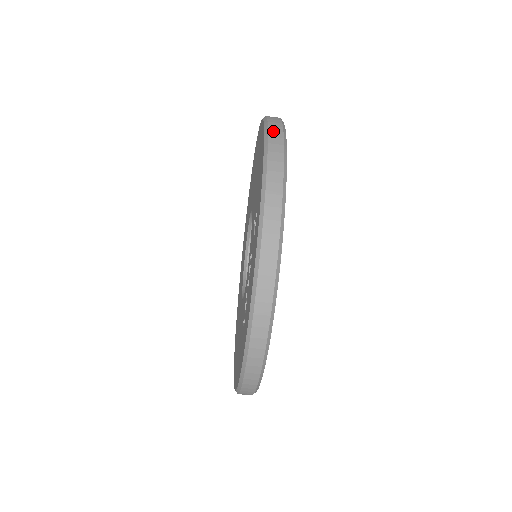
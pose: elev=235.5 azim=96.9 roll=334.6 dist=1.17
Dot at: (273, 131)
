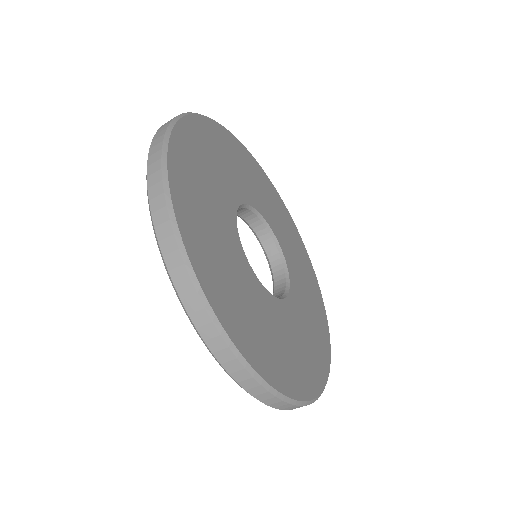
Dot at: (152, 187)
